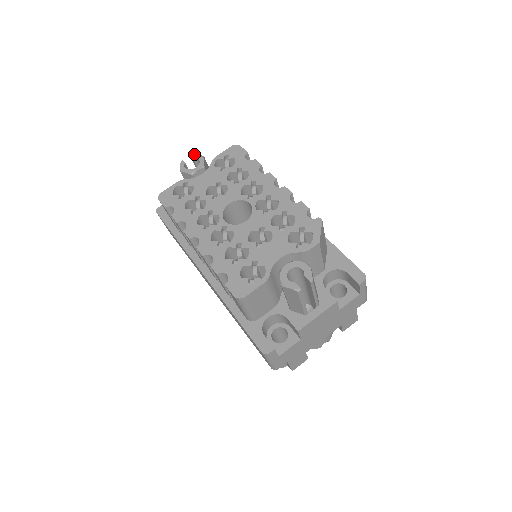
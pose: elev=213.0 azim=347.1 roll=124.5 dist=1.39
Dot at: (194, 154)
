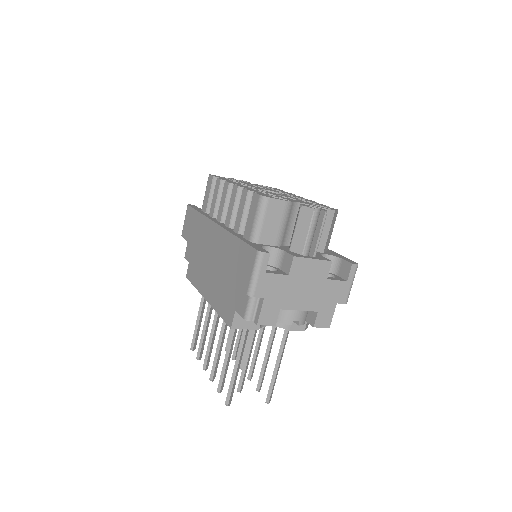
Dot at: occluded
